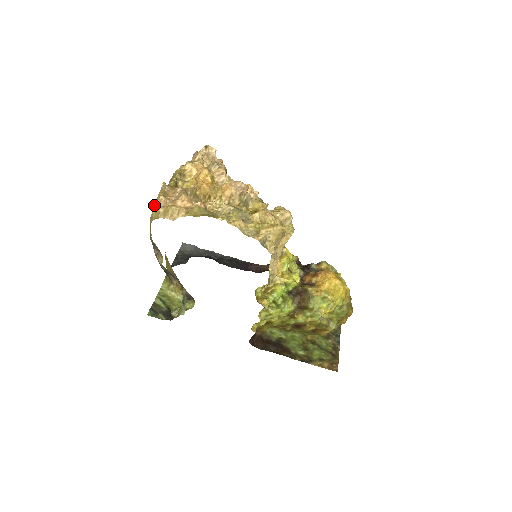
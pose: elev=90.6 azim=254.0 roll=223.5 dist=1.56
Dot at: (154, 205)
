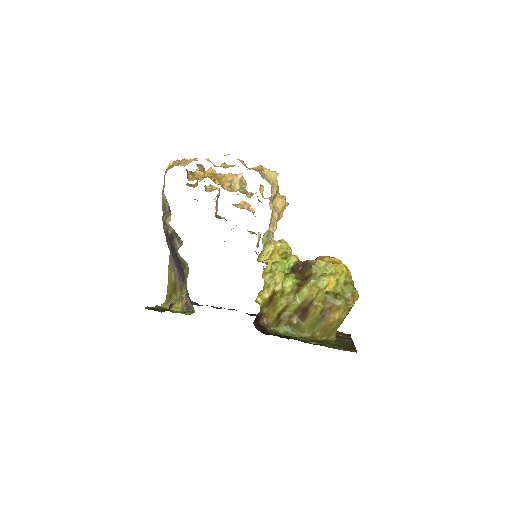
Dot at: (170, 163)
